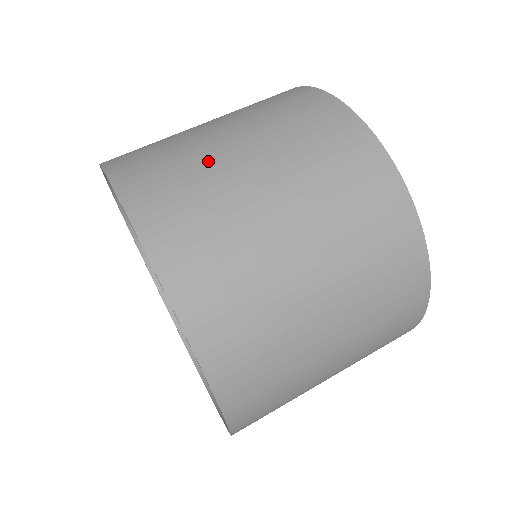
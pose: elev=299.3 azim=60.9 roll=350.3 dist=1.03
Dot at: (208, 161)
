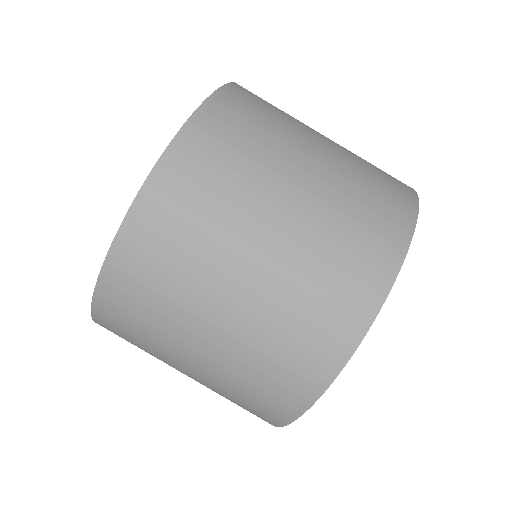
Dot at: (165, 347)
